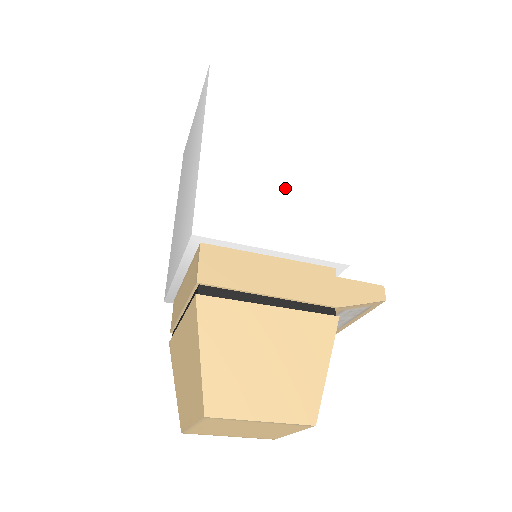
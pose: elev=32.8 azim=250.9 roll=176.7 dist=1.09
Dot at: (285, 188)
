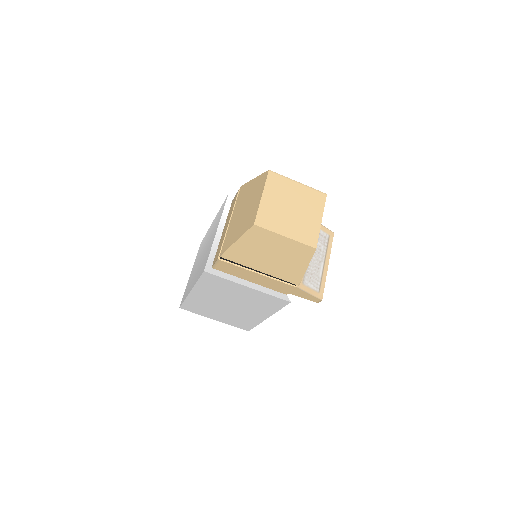
Dot at: occluded
